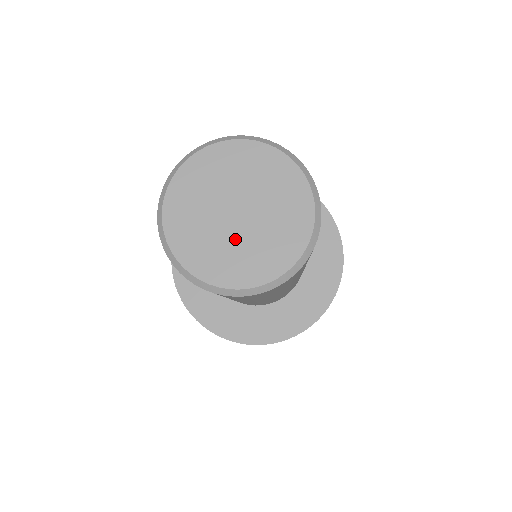
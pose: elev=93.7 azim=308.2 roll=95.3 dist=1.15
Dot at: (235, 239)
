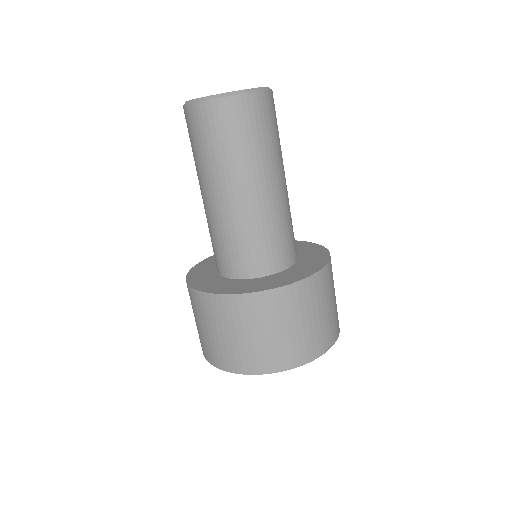
Dot at: occluded
